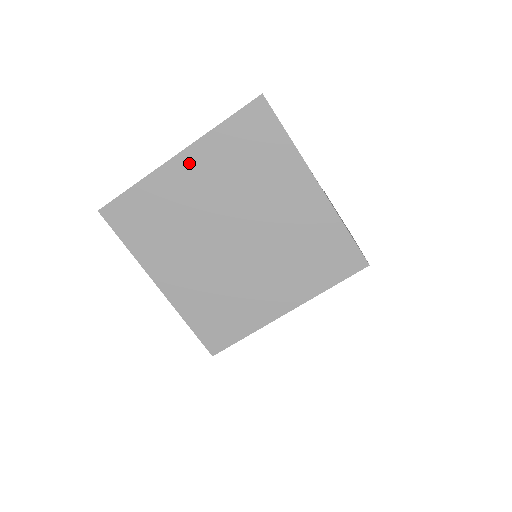
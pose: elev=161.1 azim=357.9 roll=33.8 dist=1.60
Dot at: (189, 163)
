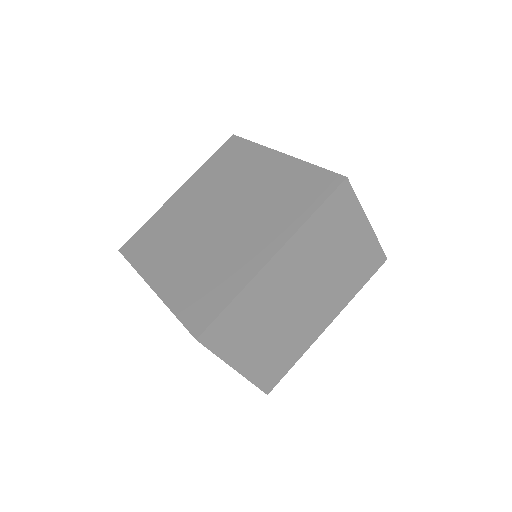
Dot at: (185, 191)
